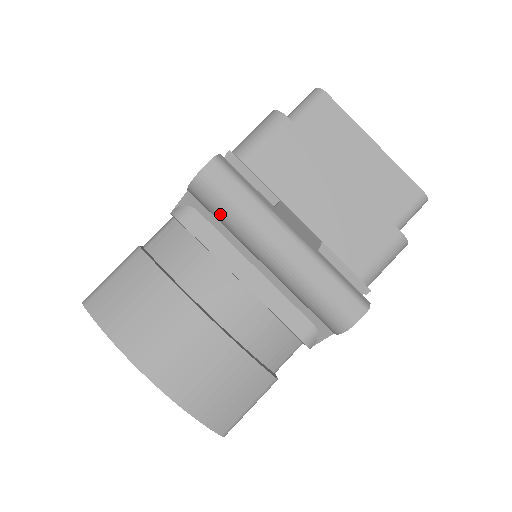
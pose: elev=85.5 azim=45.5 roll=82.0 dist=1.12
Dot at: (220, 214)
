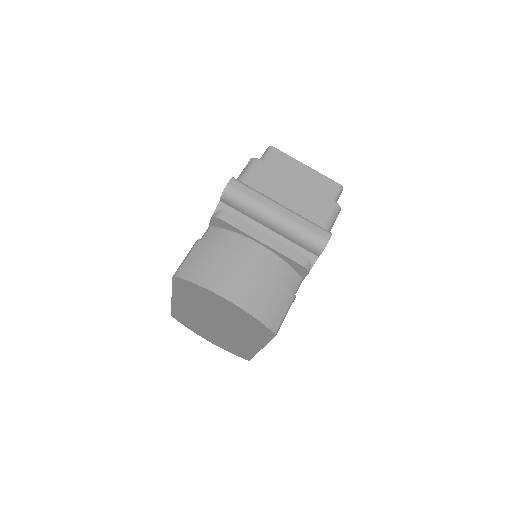
Dot at: (242, 205)
